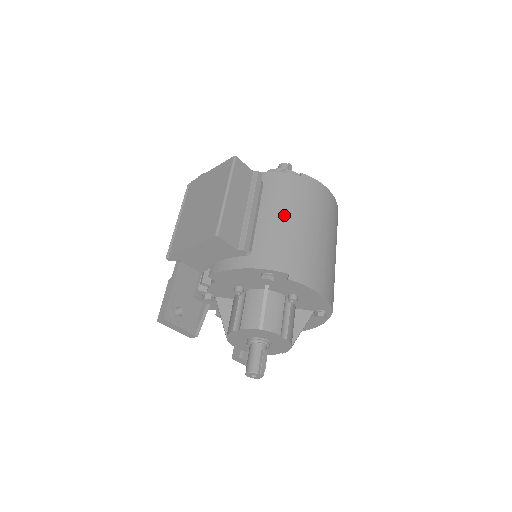
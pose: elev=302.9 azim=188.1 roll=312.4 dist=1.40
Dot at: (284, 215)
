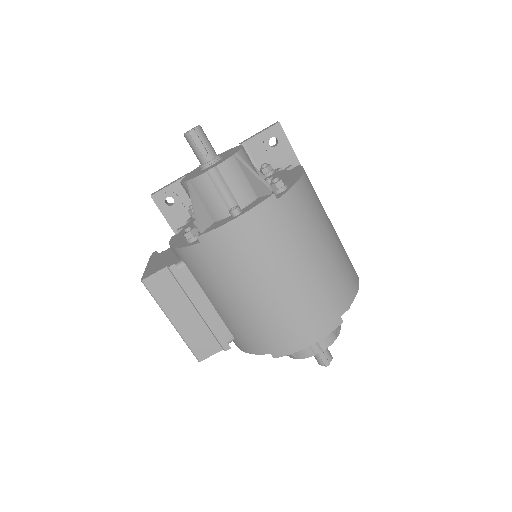
Dot at: (224, 299)
